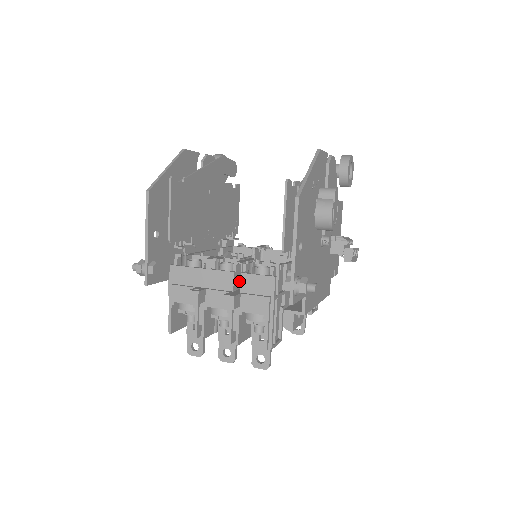
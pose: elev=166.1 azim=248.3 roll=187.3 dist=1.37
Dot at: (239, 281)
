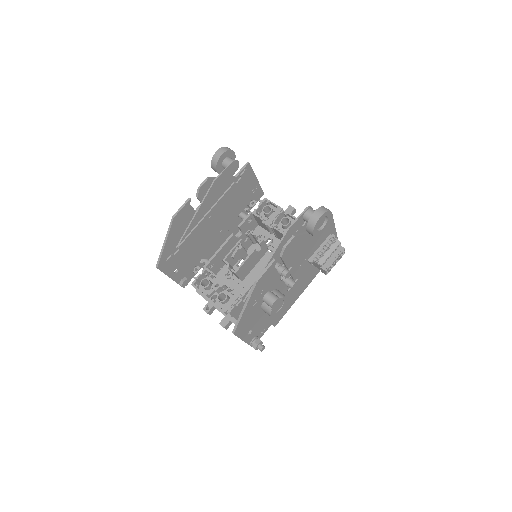
Dot at: occluded
